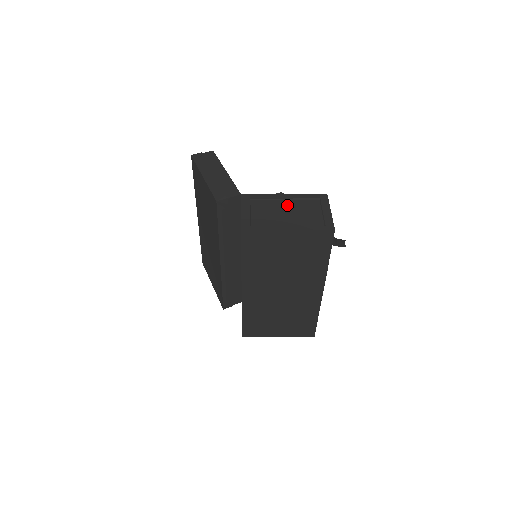
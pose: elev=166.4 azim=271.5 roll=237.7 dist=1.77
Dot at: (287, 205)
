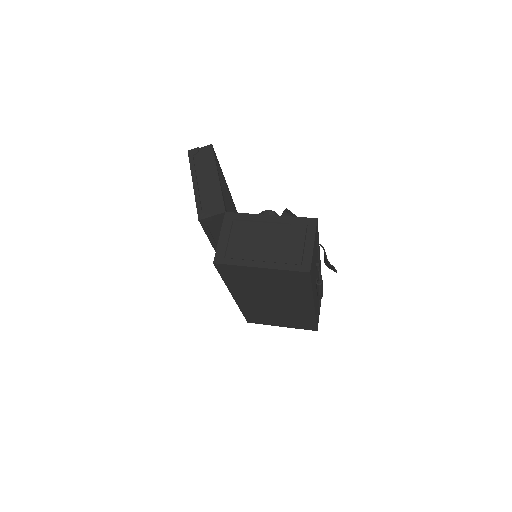
Dot at: (269, 231)
